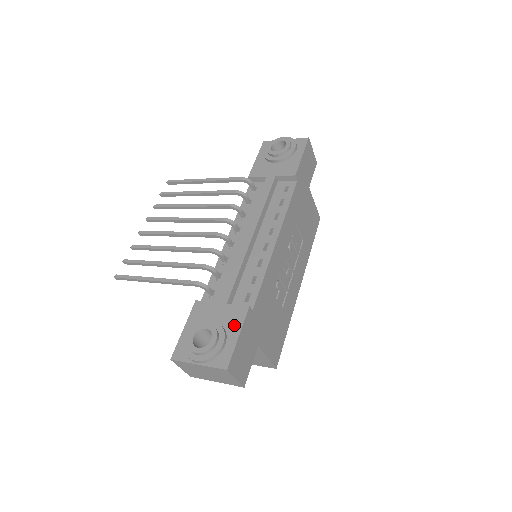
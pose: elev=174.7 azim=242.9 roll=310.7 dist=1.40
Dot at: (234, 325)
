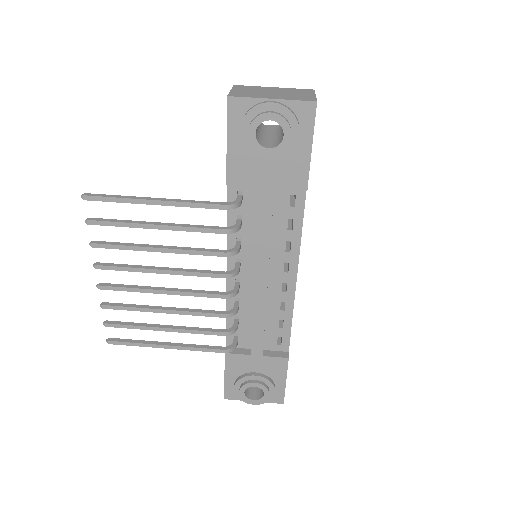
Dot at: (278, 374)
